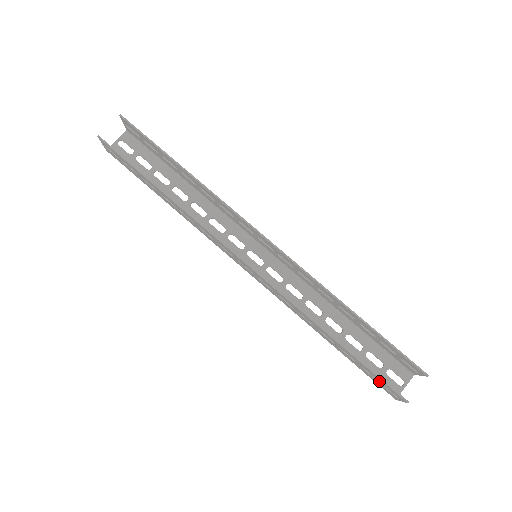
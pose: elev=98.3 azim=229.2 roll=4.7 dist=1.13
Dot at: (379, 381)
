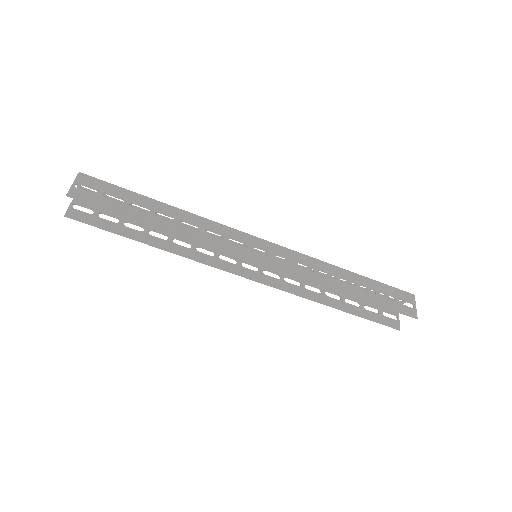
Dot at: (378, 315)
